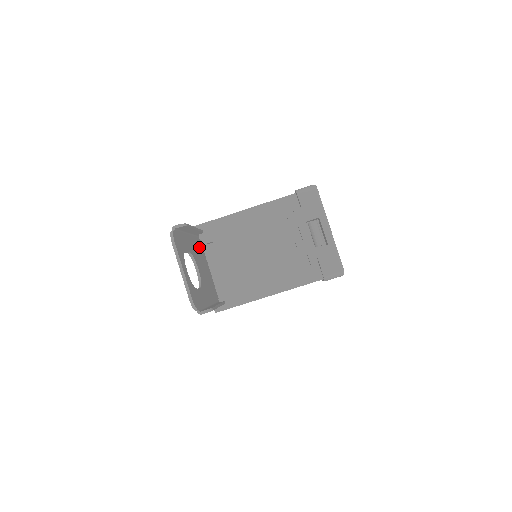
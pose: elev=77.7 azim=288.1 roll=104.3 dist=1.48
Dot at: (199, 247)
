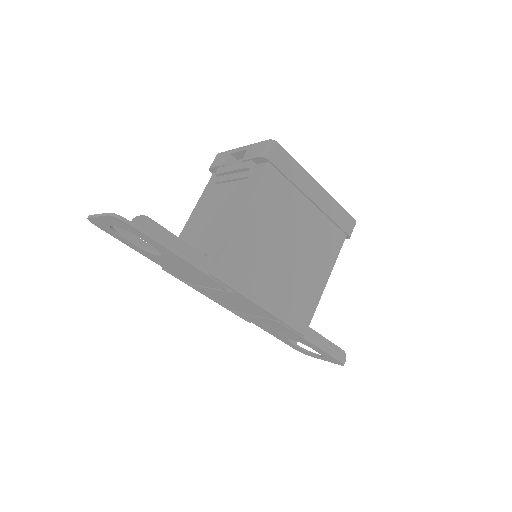
Dot at: occluded
